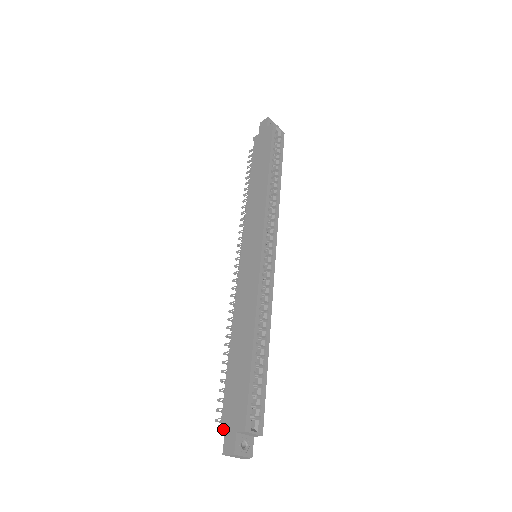
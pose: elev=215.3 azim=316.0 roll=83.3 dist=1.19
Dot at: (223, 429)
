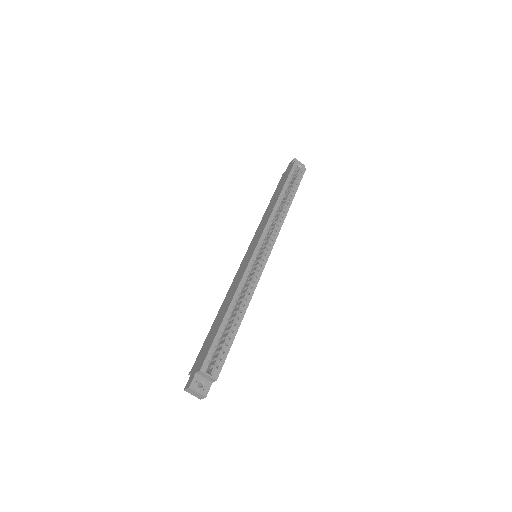
Dot at: (191, 373)
